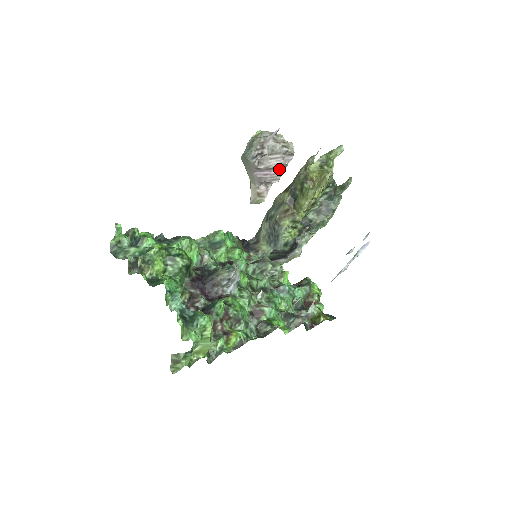
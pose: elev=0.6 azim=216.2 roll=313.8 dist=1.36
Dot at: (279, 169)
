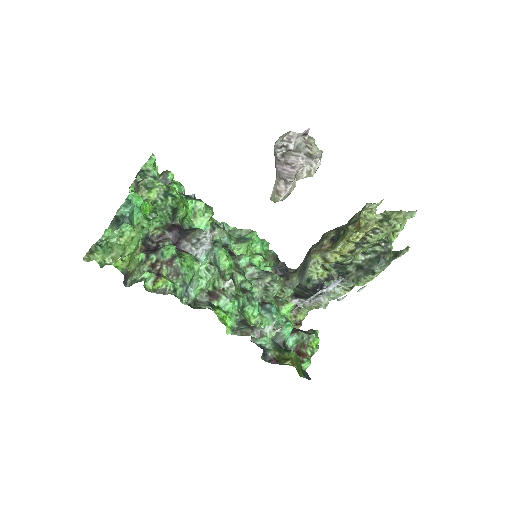
Dot at: (296, 168)
